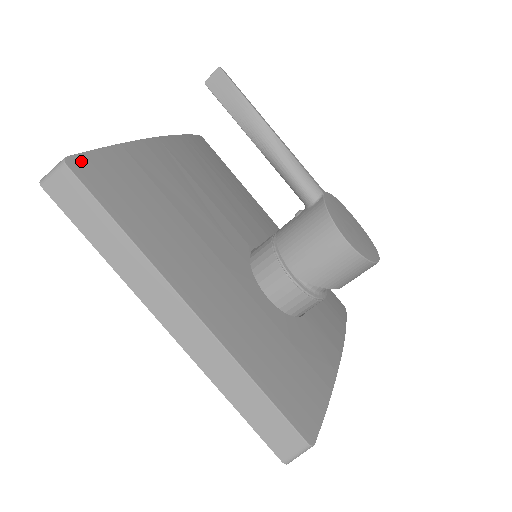
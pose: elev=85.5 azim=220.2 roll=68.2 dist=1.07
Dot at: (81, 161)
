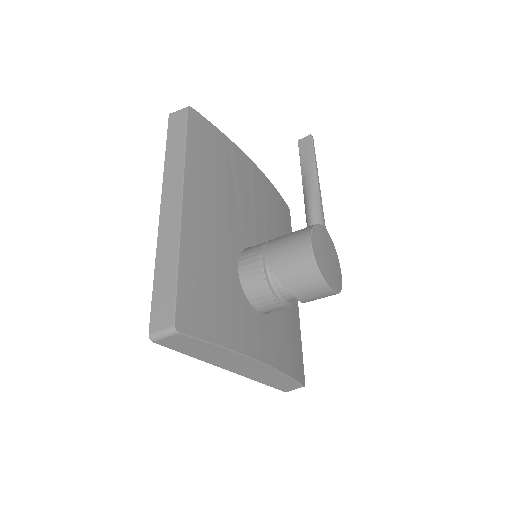
Dot at: (197, 115)
